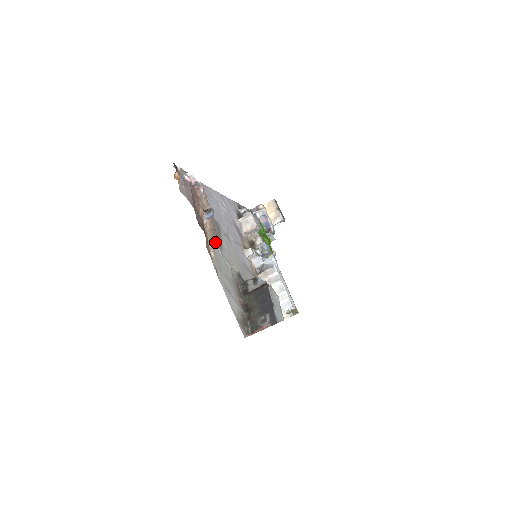
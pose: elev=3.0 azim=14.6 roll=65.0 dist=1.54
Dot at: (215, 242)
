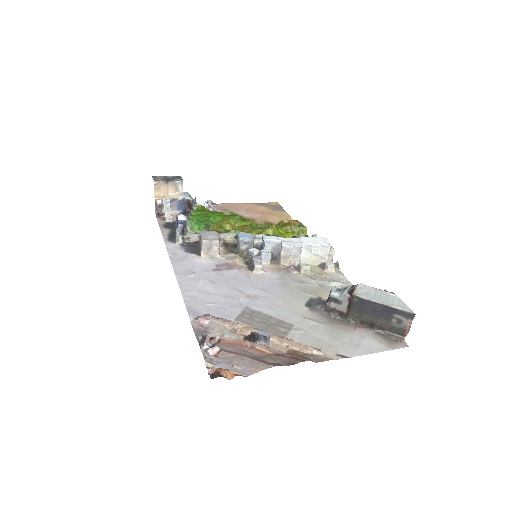
Dot at: (288, 334)
